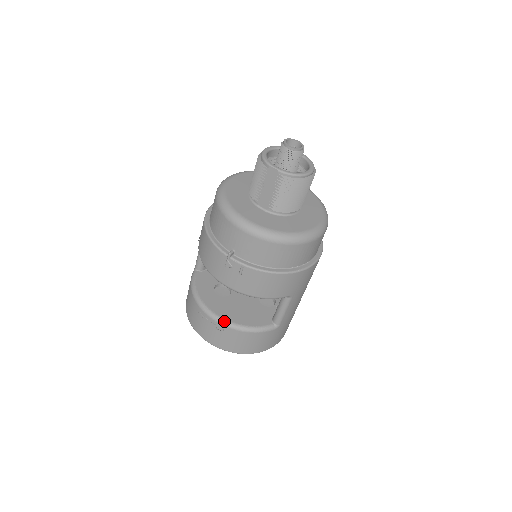
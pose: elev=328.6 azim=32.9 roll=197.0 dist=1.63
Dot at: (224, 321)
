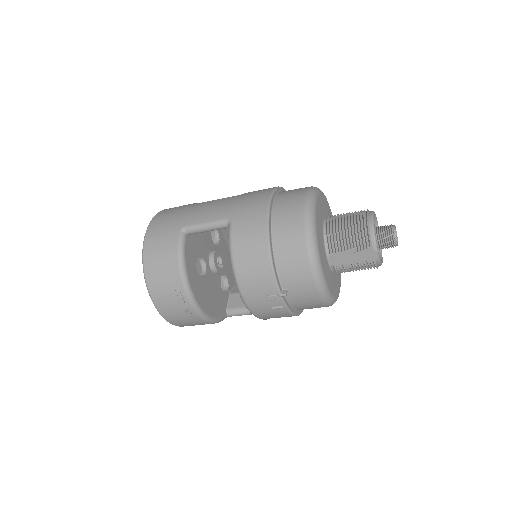
Dot at: (201, 312)
